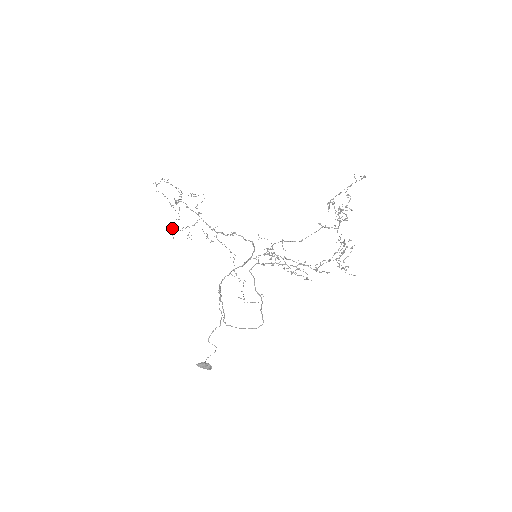
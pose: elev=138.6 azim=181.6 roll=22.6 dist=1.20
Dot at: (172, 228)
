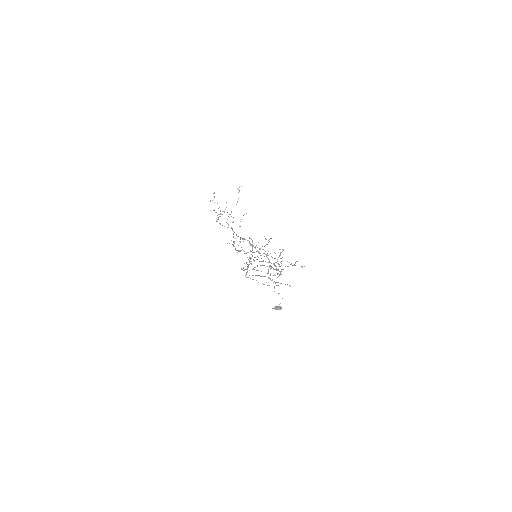
Dot at: occluded
